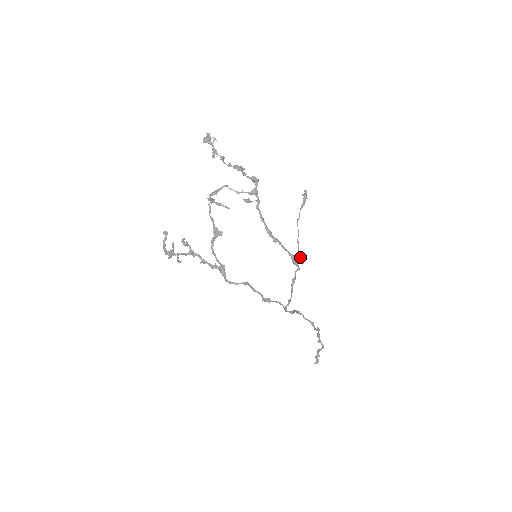
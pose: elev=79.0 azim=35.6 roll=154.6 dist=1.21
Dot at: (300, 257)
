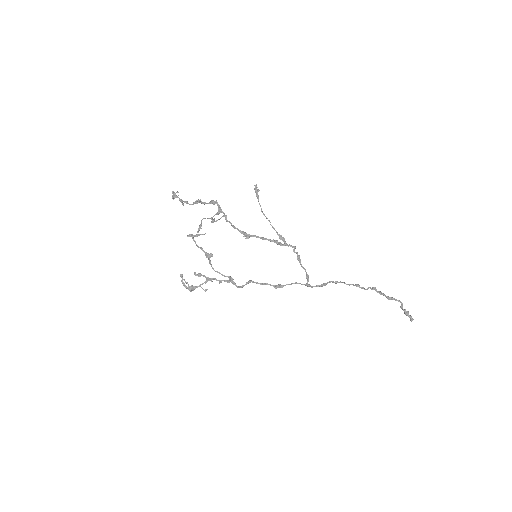
Dot at: (283, 238)
